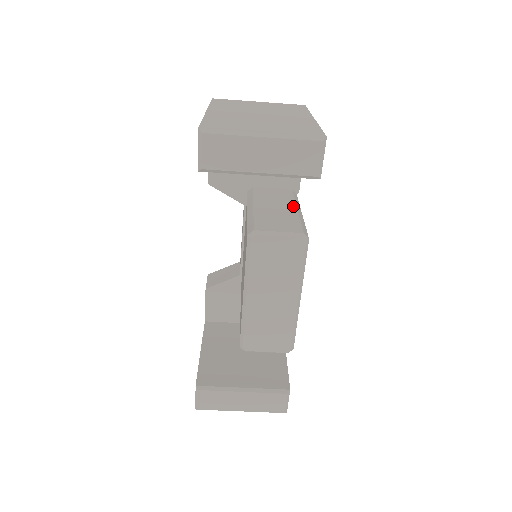
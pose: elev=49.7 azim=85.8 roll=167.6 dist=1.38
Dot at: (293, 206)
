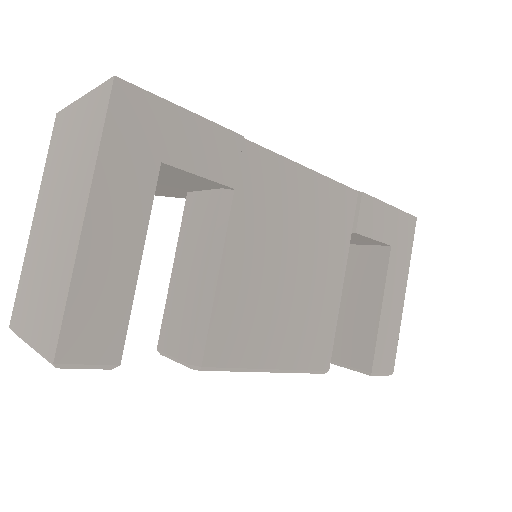
Dot at: (204, 266)
